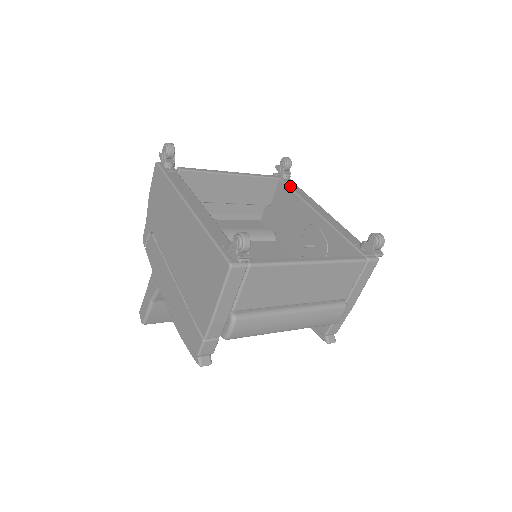
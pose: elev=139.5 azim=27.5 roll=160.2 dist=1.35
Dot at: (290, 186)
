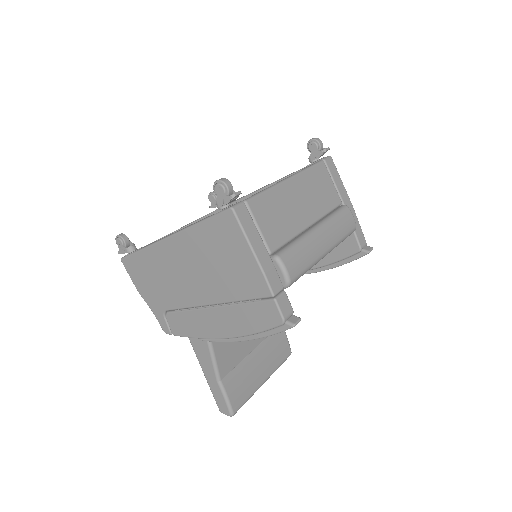
Dot at: (231, 202)
